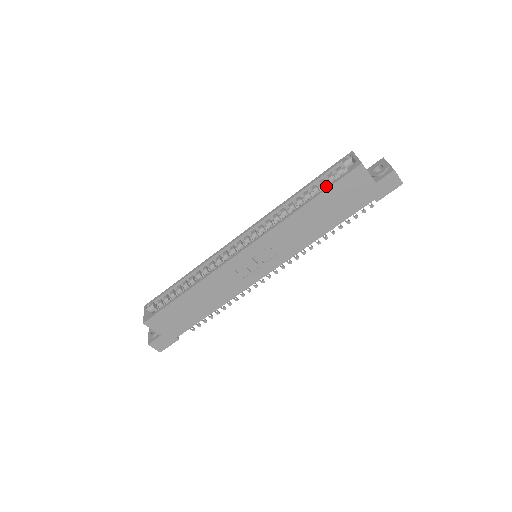
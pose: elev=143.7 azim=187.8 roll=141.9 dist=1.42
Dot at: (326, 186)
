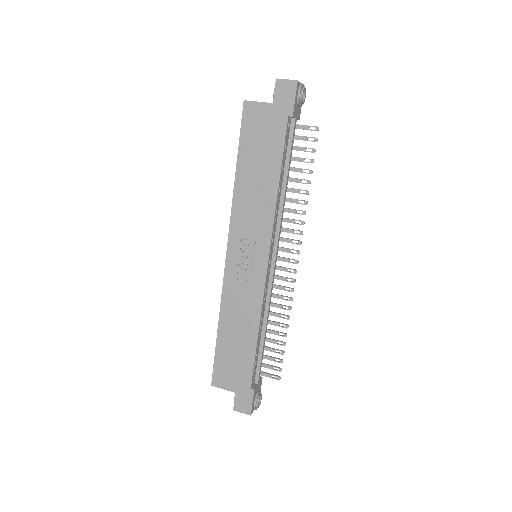
Dot at: occluded
